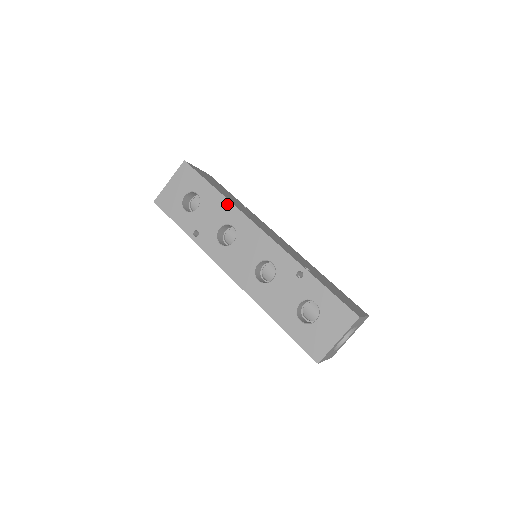
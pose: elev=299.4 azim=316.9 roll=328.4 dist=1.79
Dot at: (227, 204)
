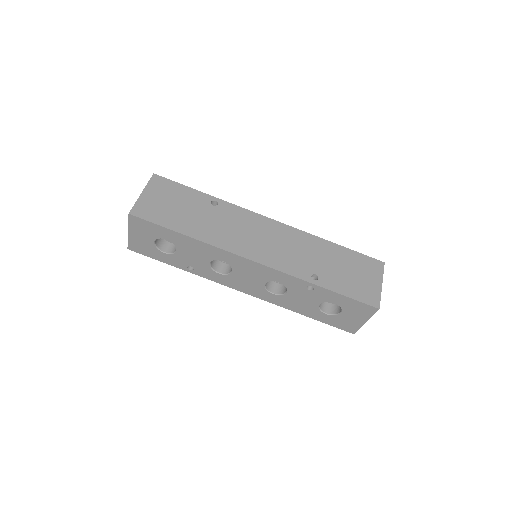
Dot at: (204, 246)
